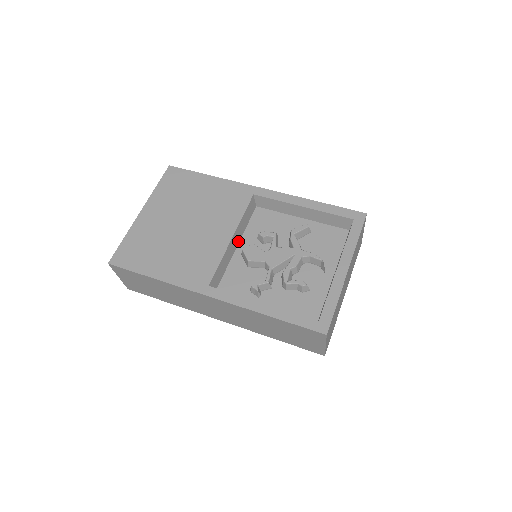
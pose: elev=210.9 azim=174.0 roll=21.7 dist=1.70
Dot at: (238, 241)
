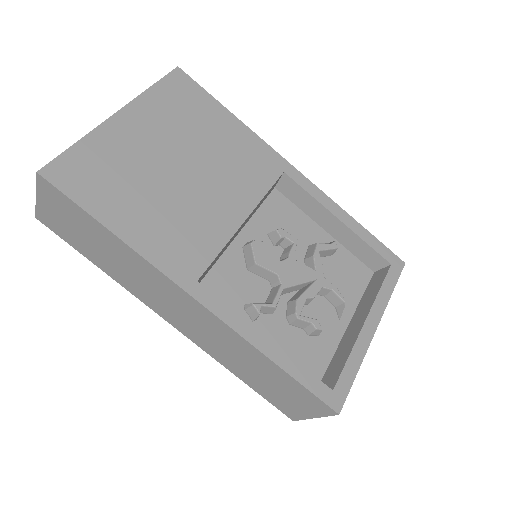
Dot at: (243, 226)
